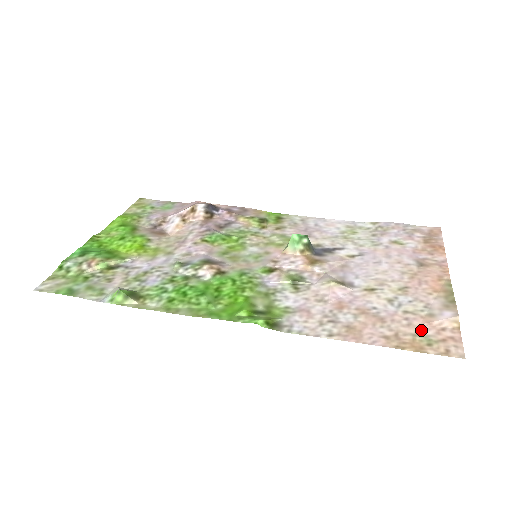
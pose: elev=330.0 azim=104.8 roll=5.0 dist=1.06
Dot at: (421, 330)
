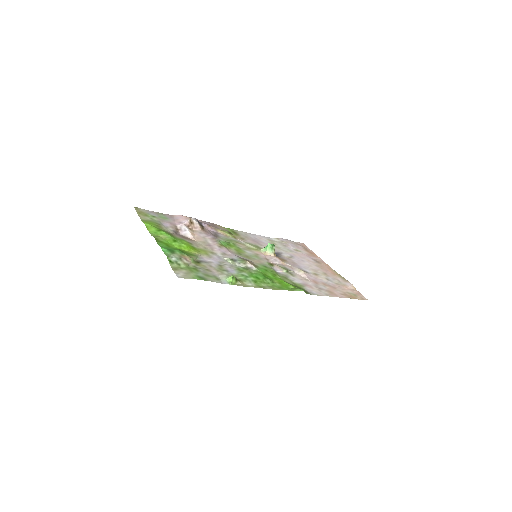
Dot at: (348, 291)
